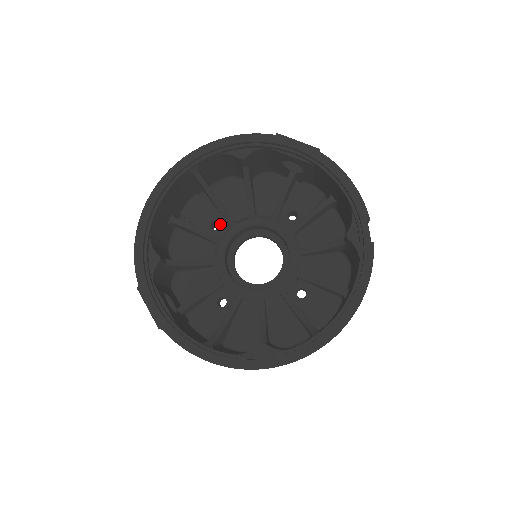
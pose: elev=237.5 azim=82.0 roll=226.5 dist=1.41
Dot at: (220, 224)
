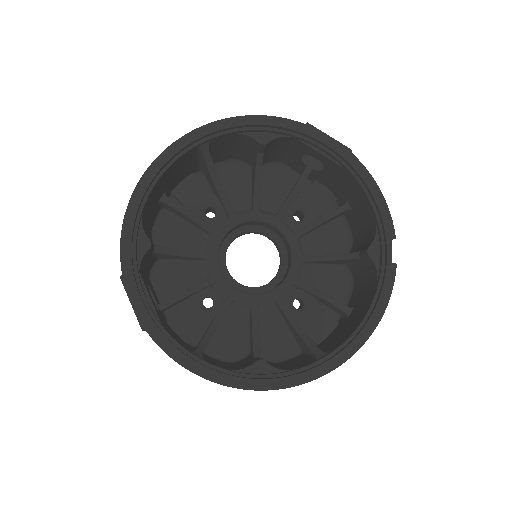
Dot at: (217, 212)
